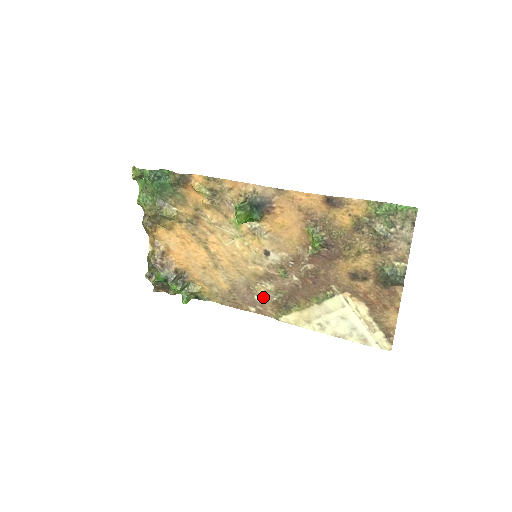
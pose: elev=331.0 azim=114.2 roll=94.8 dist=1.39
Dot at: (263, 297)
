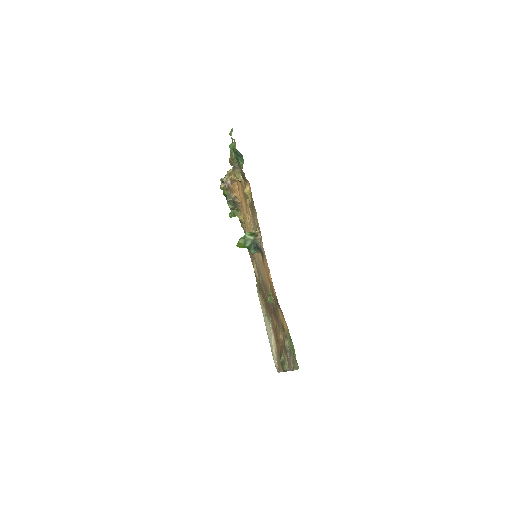
Dot at: occluded
